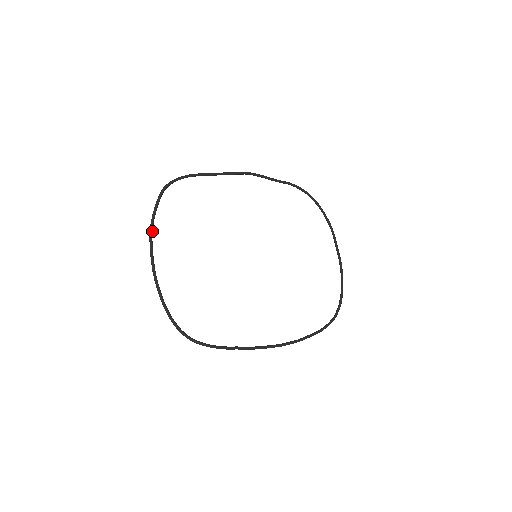
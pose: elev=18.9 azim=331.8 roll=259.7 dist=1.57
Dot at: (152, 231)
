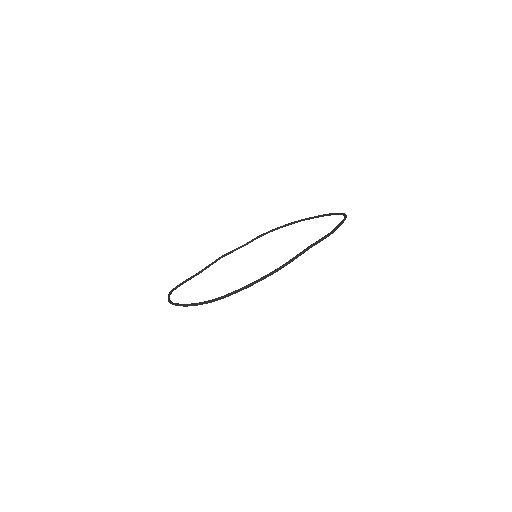
Dot at: (172, 302)
